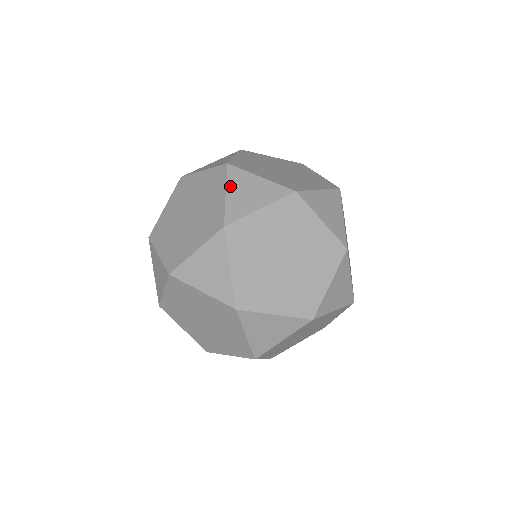
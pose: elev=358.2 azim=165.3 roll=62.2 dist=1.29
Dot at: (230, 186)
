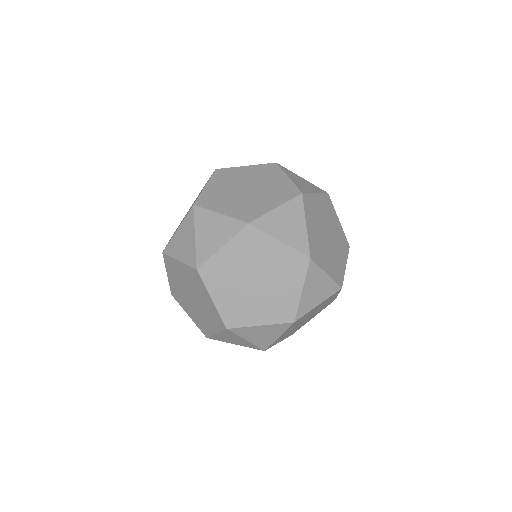
Dot at: (288, 174)
